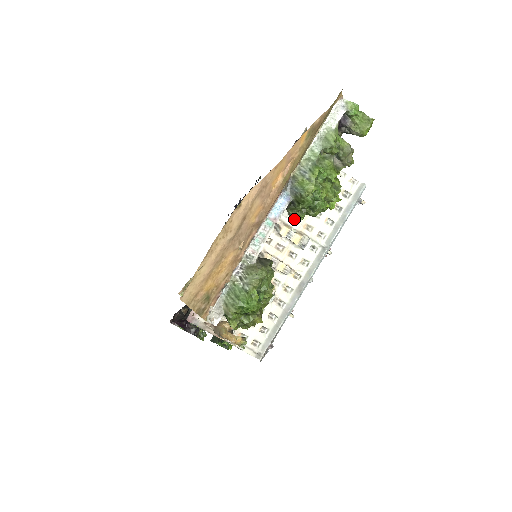
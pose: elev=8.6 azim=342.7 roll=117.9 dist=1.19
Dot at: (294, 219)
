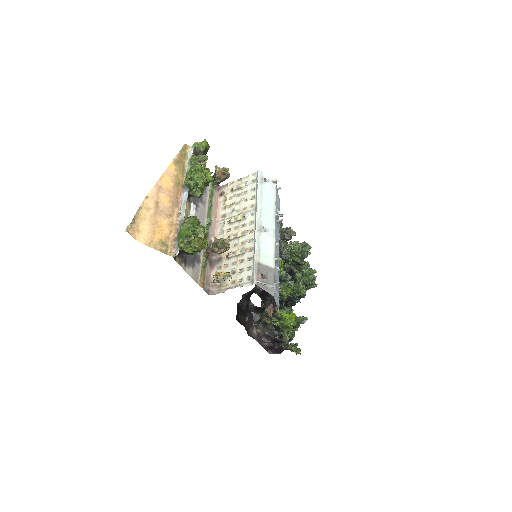
Dot at: (197, 196)
